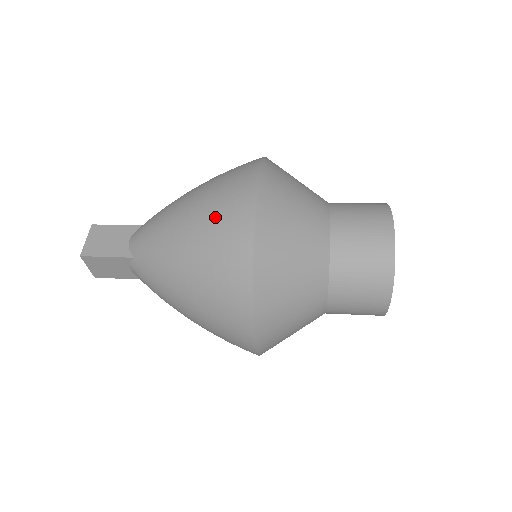
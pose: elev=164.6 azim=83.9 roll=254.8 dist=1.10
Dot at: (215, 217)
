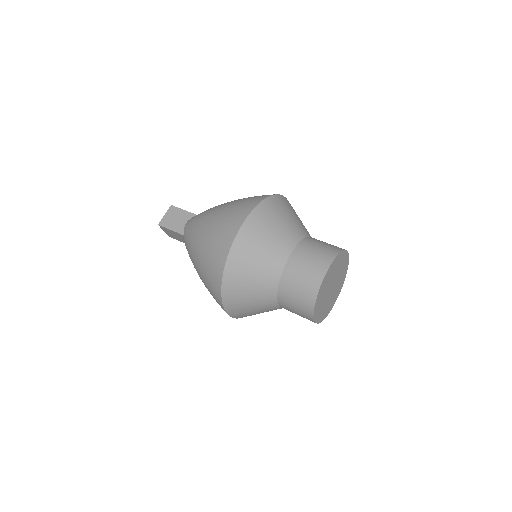
Dot at: (217, 234)
